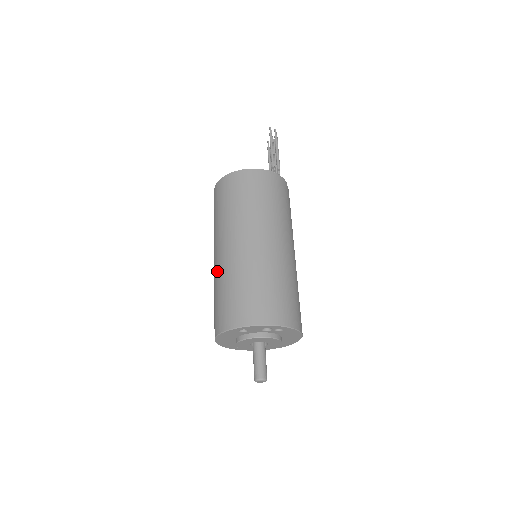
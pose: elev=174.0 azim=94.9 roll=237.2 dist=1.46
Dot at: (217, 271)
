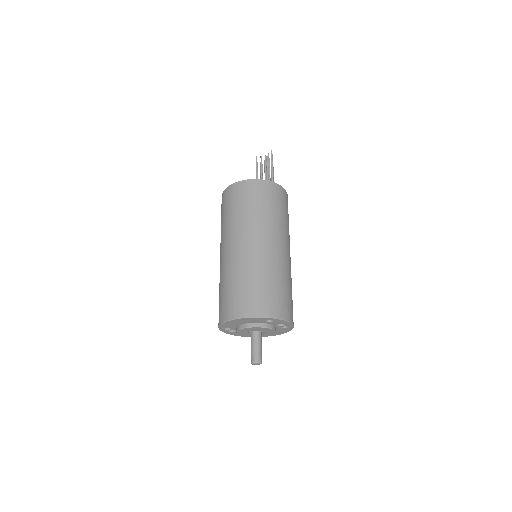
Dot at: (248, 260)
